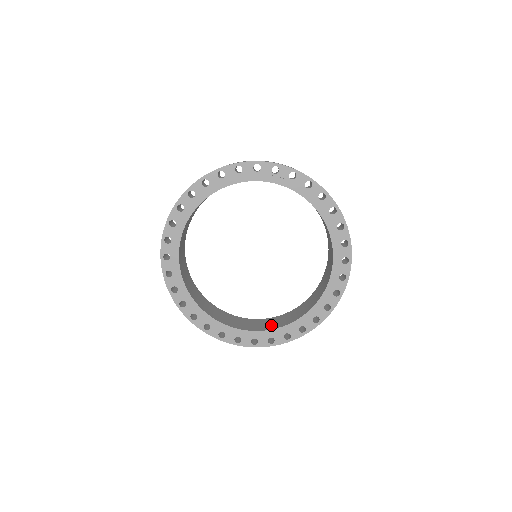
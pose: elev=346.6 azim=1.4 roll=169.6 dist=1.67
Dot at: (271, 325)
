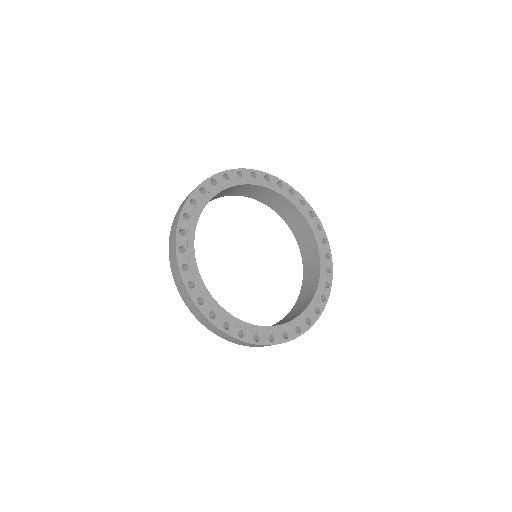
Dot at: (310, 292)
